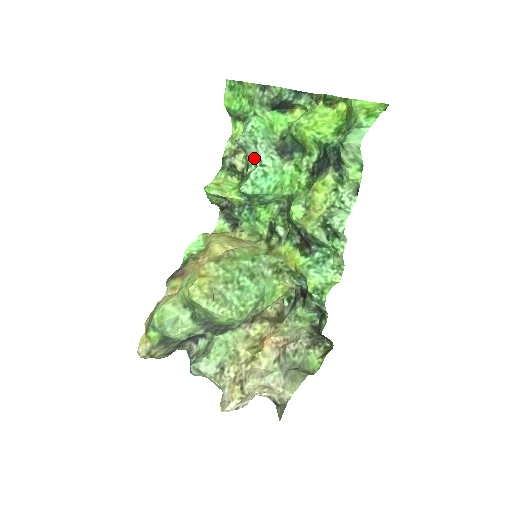
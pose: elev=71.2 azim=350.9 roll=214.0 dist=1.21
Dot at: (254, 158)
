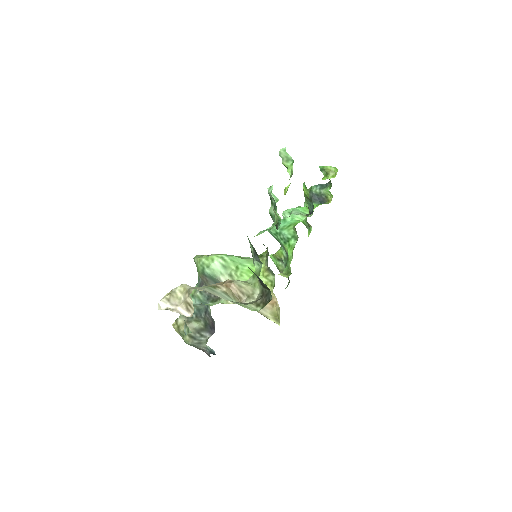
Dot at: occluded
